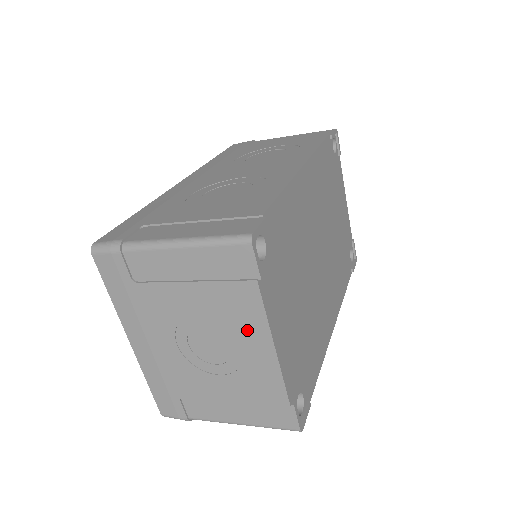
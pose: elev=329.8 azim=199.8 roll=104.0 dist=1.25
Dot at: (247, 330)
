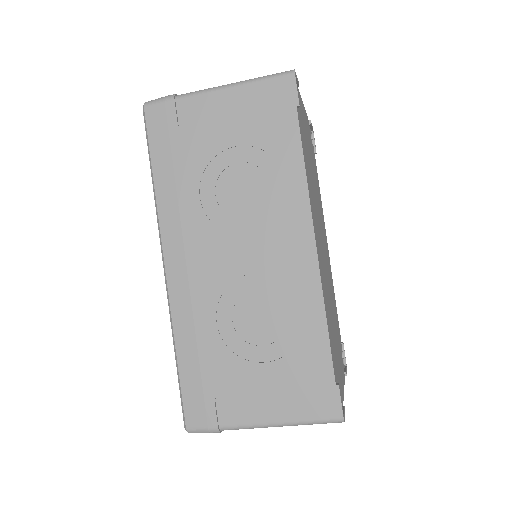
Dot at: occluded
